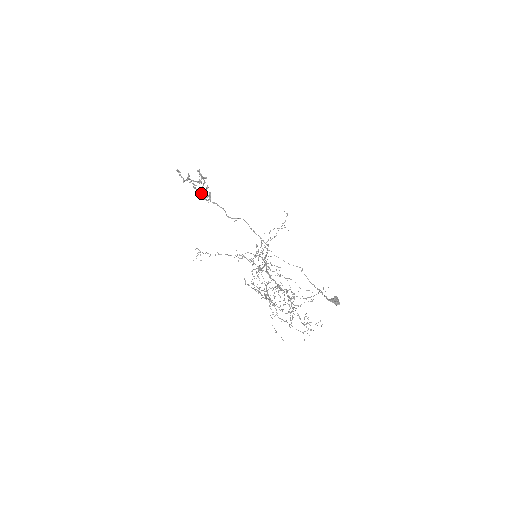
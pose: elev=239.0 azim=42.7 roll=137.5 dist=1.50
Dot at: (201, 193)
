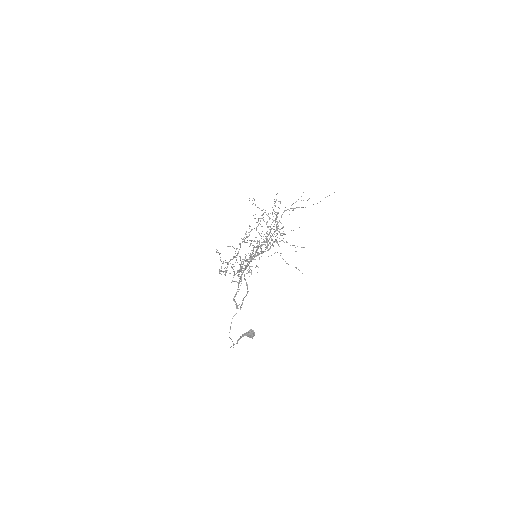
Dot at: occluded
